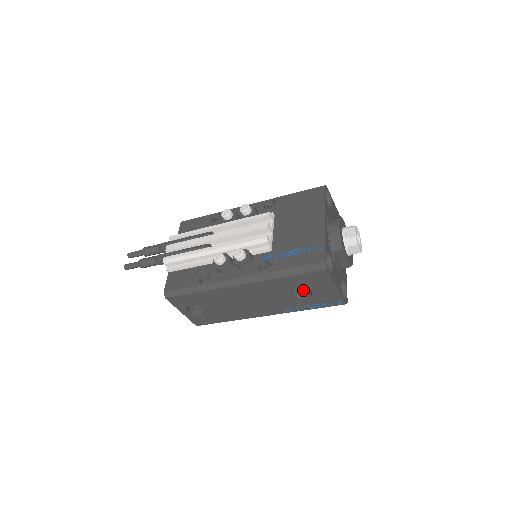
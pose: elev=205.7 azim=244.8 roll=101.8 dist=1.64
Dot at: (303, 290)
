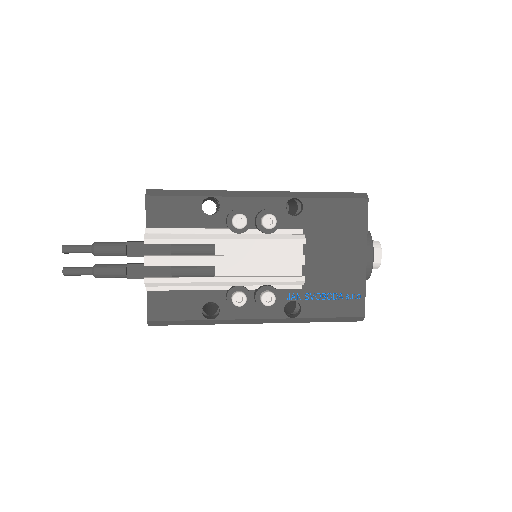
Dot at: occluded
